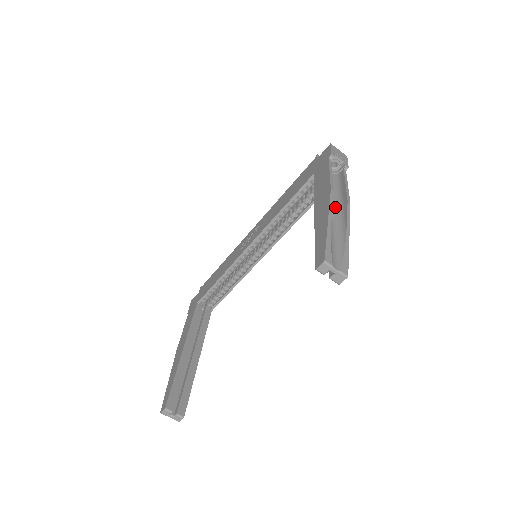
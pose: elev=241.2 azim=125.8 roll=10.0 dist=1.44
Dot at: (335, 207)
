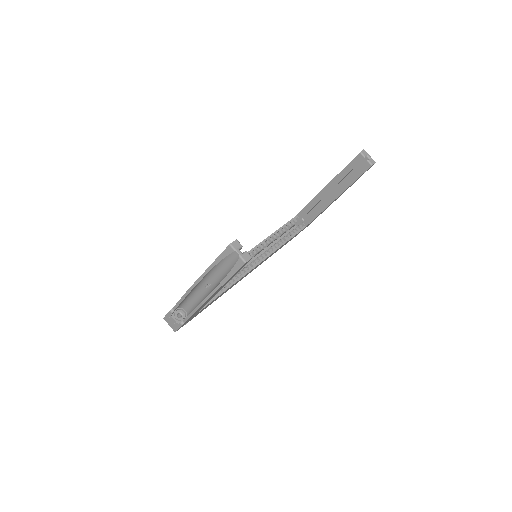
Dot at: occluded
